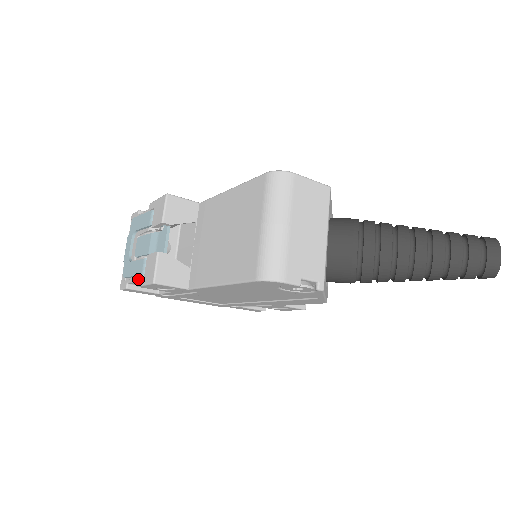
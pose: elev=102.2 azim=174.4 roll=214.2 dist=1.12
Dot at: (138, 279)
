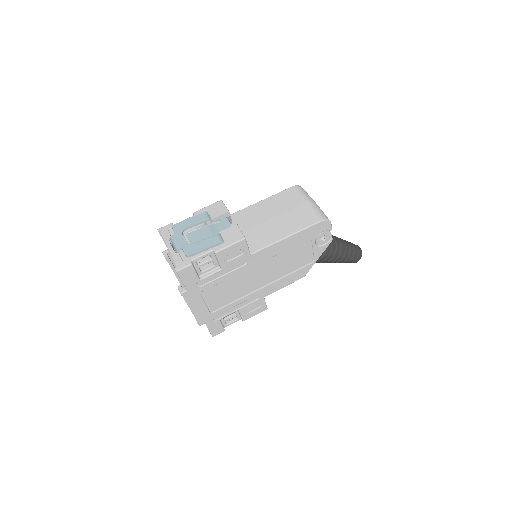
Dot at: (215, 248)
